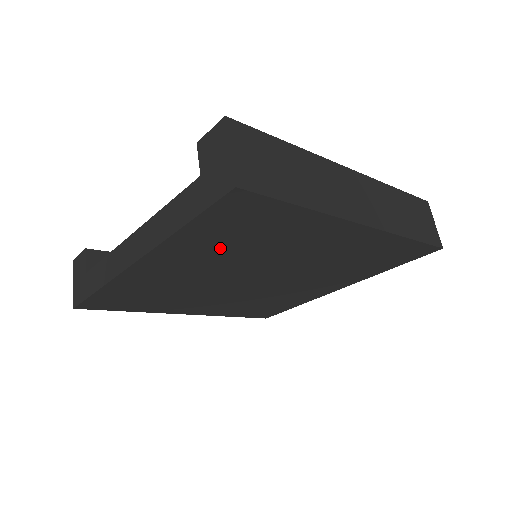
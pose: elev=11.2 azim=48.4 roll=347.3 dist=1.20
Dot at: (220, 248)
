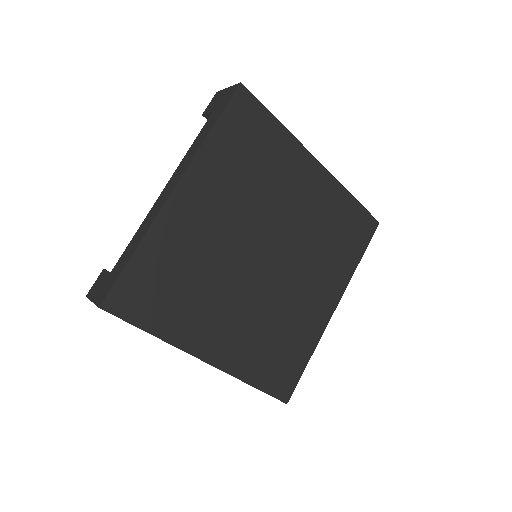
Dot at: (235, 176)
